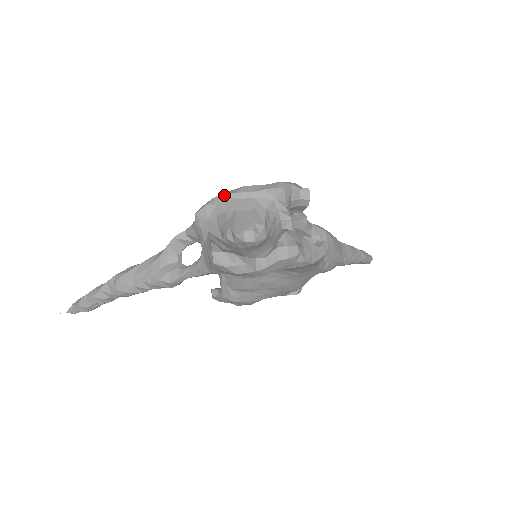
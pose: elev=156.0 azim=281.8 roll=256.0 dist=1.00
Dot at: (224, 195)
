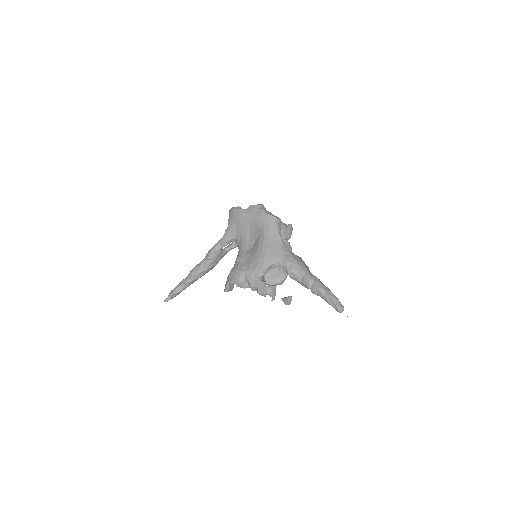
Dot at: occluded
